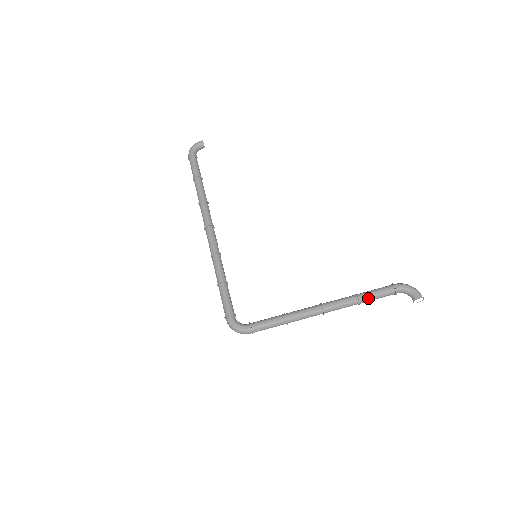
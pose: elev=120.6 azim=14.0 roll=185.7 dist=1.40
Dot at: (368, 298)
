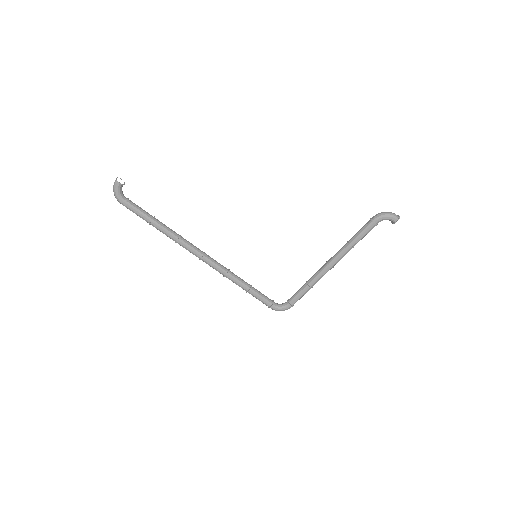
Dot at: occluded
